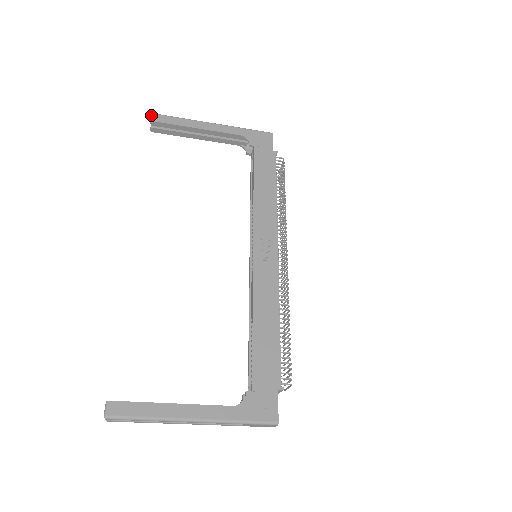
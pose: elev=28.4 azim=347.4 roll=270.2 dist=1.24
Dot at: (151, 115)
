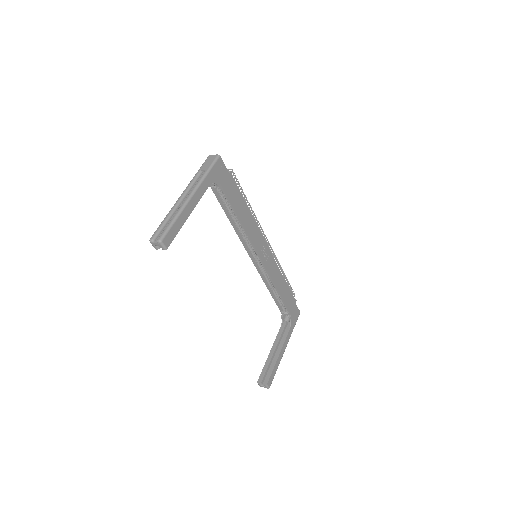
Dot at: (160, 244)
